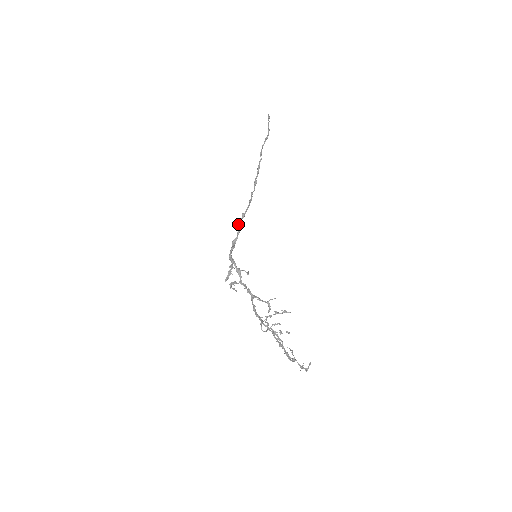
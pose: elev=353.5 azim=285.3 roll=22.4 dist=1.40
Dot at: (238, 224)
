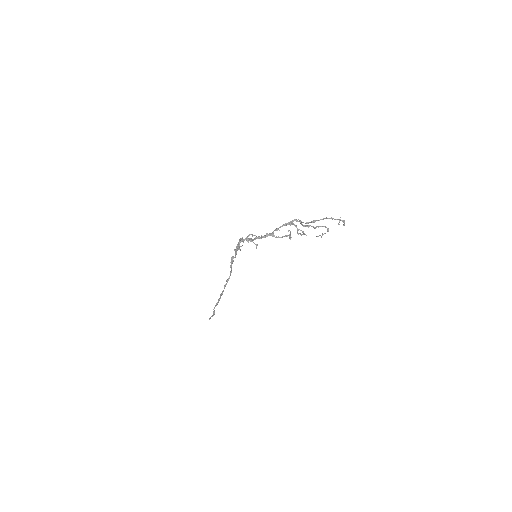
Dot at: (232, 259)
